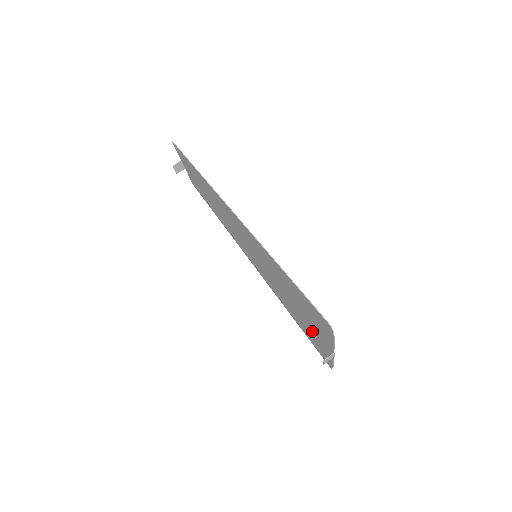
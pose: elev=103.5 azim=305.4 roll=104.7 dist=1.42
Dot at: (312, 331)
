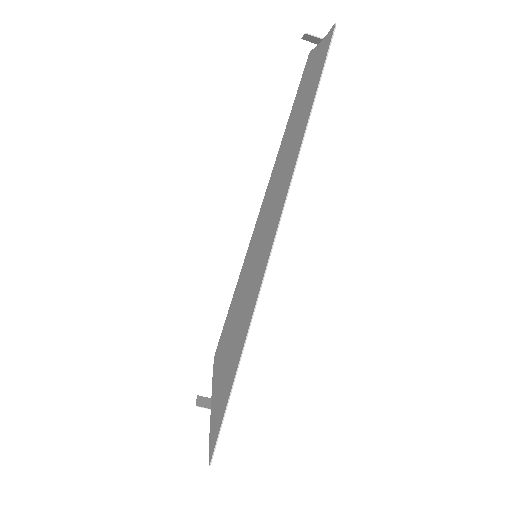
Dot at: (222, 359)
